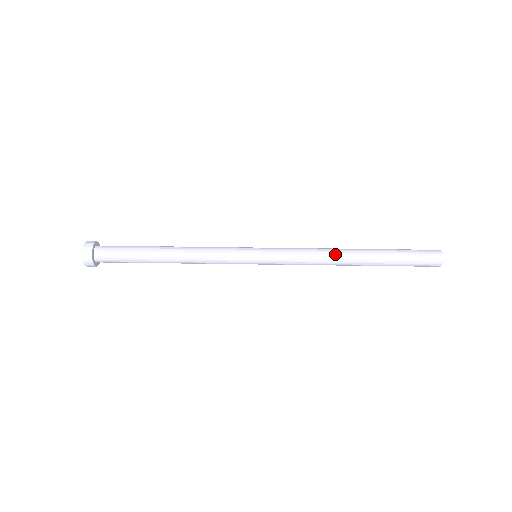
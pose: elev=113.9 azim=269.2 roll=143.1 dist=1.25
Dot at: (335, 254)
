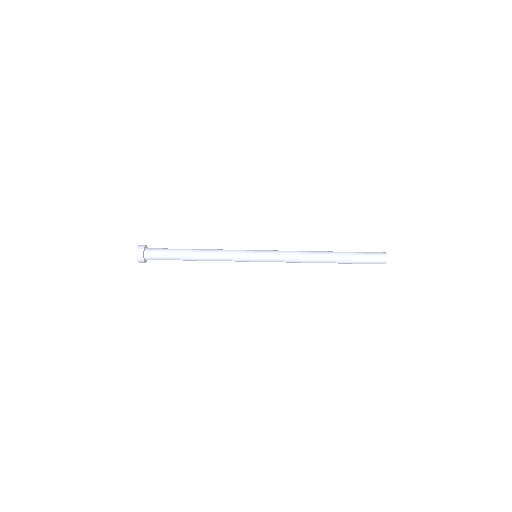
Dot at: (311, 256)
